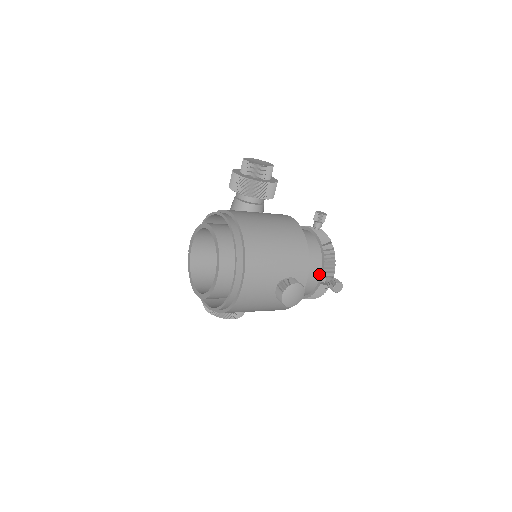
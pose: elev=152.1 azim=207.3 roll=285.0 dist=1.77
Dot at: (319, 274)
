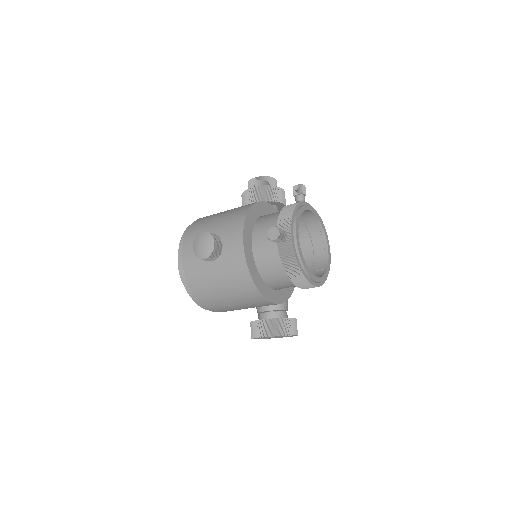
Dot at: occluded
